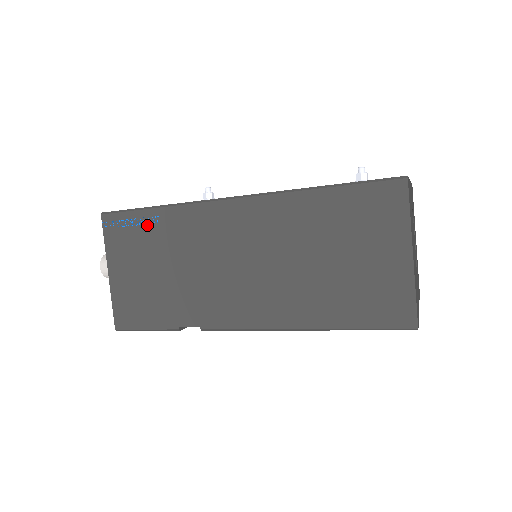
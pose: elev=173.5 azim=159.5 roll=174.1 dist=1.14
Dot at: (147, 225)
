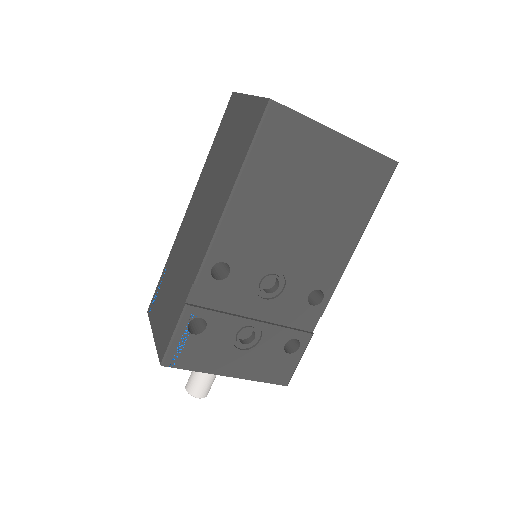
Dot at: (163, 281)
